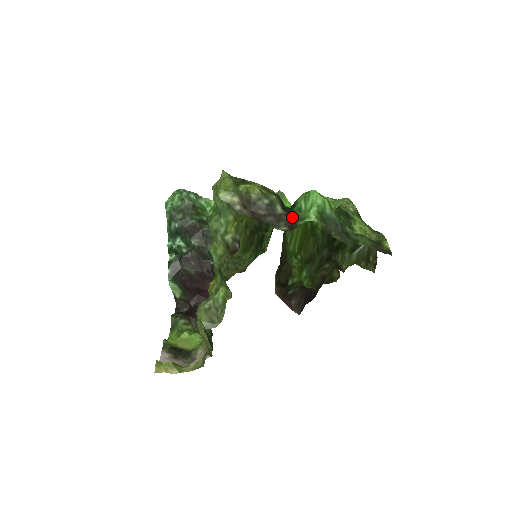
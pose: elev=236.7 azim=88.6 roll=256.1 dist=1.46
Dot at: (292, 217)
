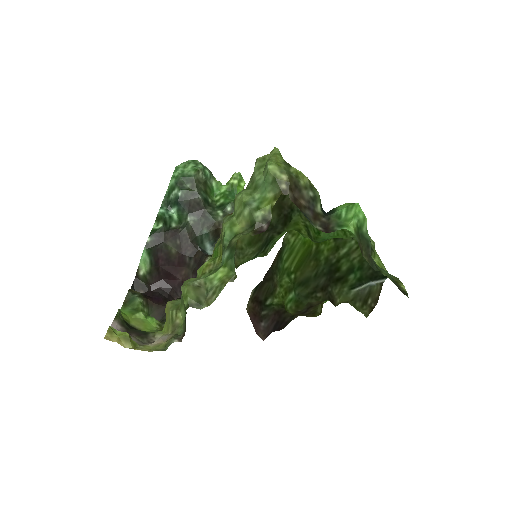
Dot at: (329, 221)
